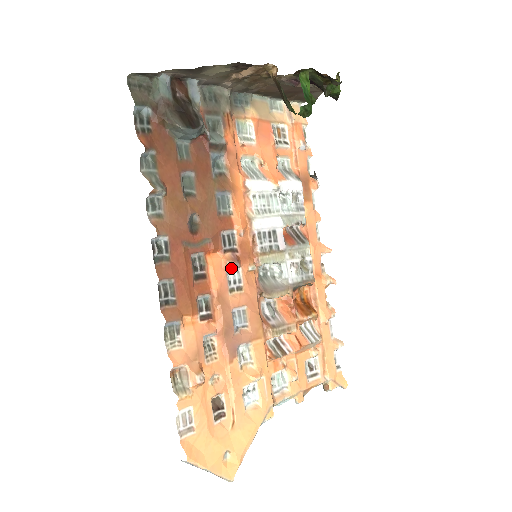
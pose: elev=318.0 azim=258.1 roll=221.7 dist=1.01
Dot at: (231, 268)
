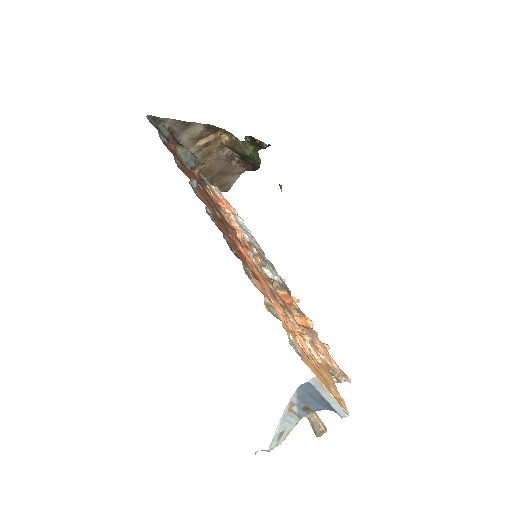
Dot at: (250, 254)
